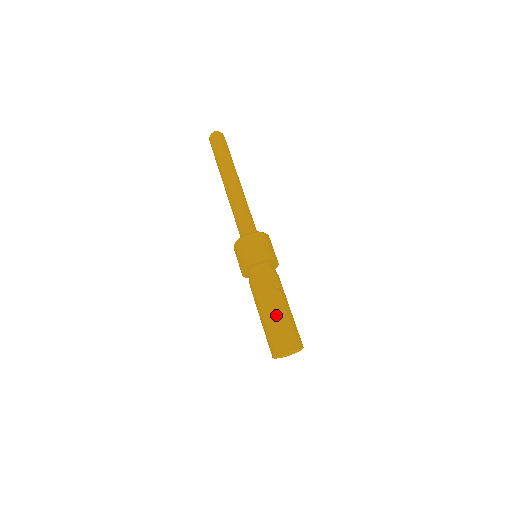
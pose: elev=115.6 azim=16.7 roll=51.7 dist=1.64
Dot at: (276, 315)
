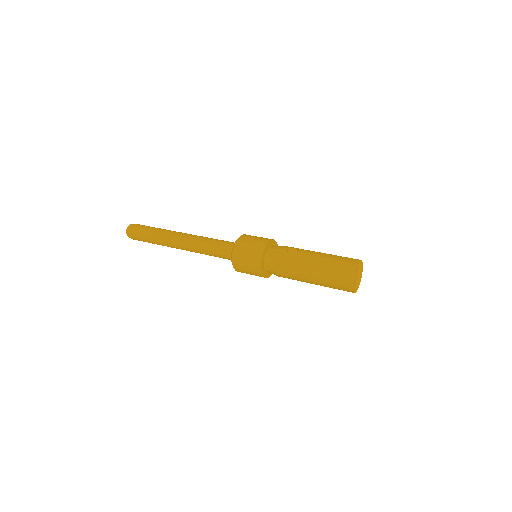
Dot at: (318, 267)
